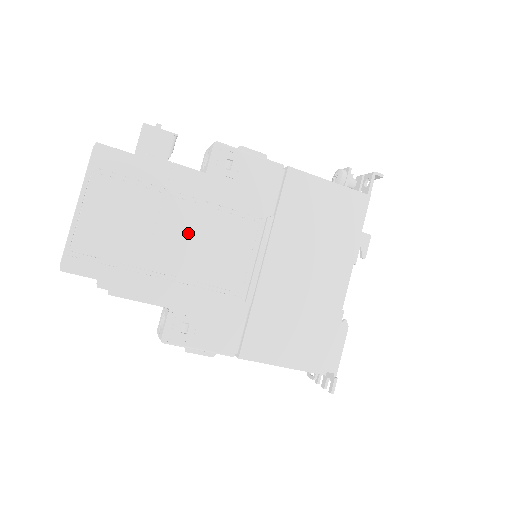
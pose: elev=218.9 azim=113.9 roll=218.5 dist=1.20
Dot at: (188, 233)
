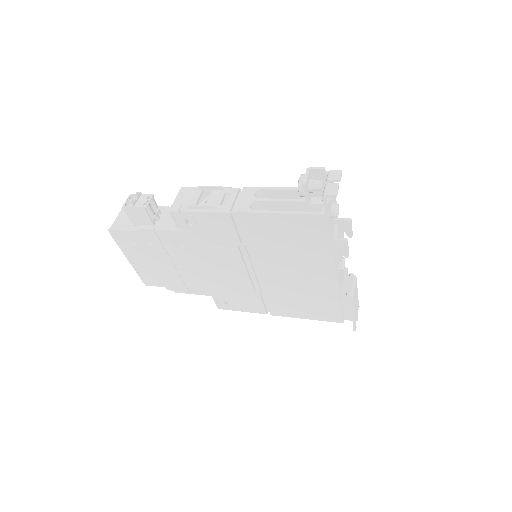
Dot at: (193, 263)
